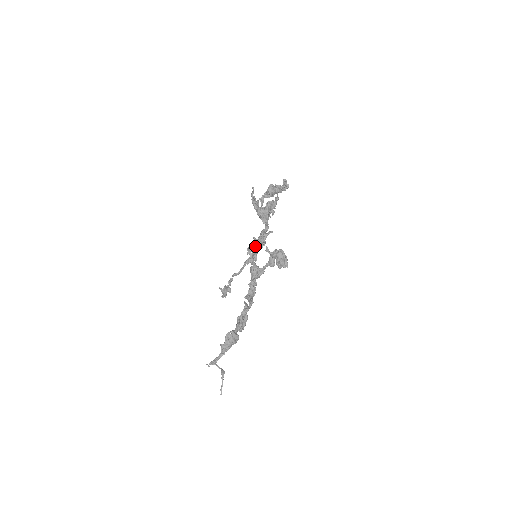
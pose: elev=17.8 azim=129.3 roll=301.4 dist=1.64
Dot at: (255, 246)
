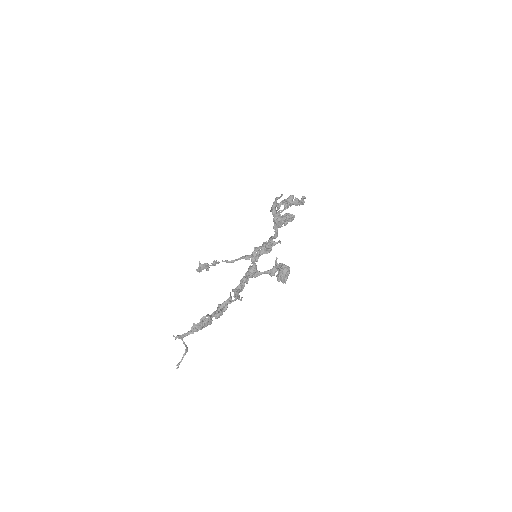
Dot at: (262, 249)
